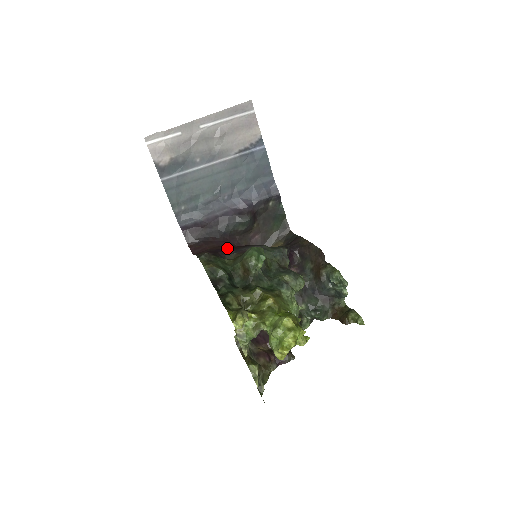
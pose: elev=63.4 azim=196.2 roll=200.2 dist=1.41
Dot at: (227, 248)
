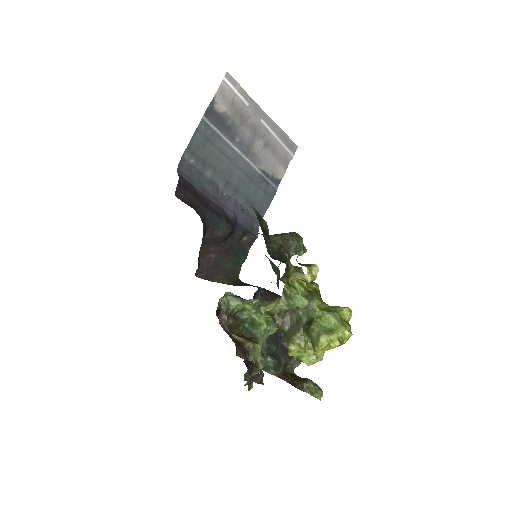
Dot at: occluded
